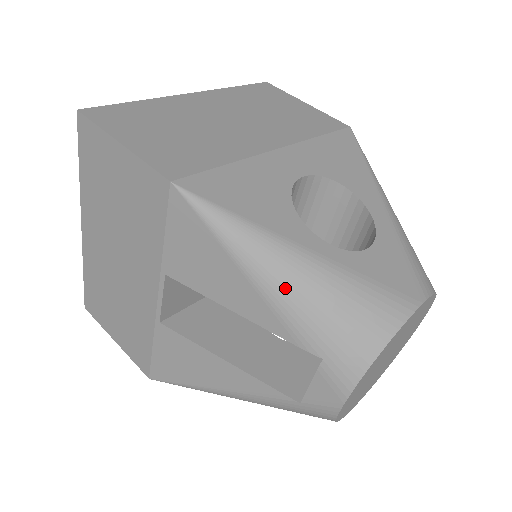
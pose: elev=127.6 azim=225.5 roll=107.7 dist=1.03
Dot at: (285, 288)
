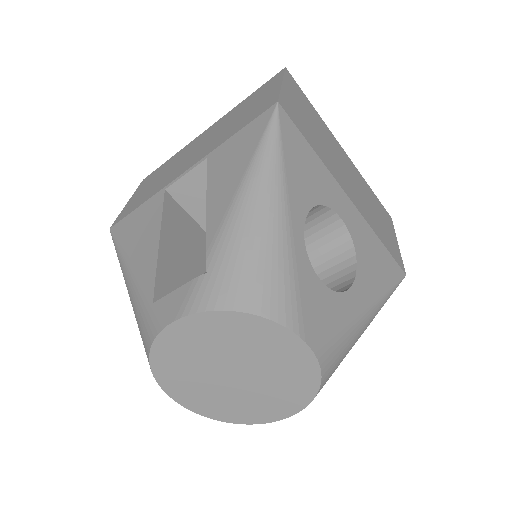
Dot at: (249, 208)
